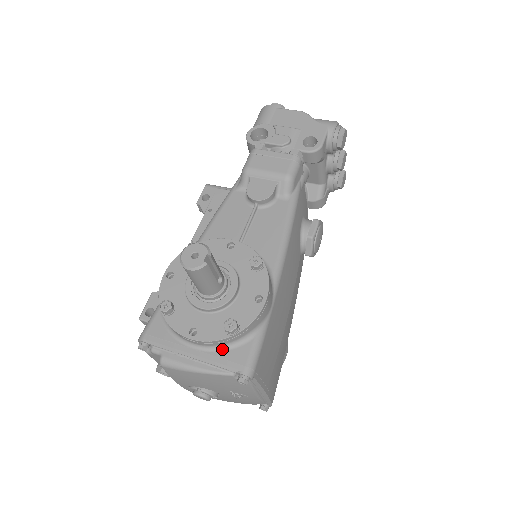
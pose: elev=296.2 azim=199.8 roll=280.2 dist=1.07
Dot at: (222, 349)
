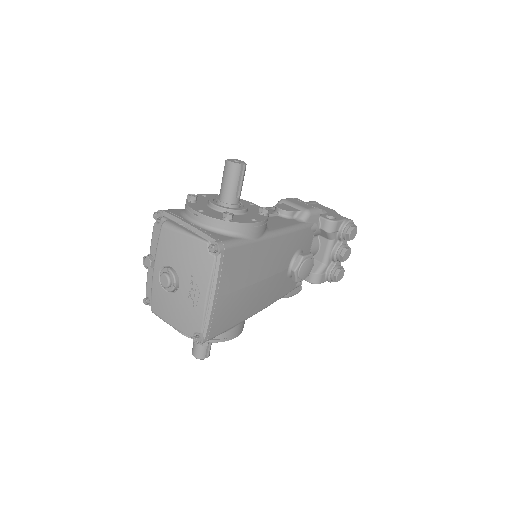
Dot at: (211, 231)
